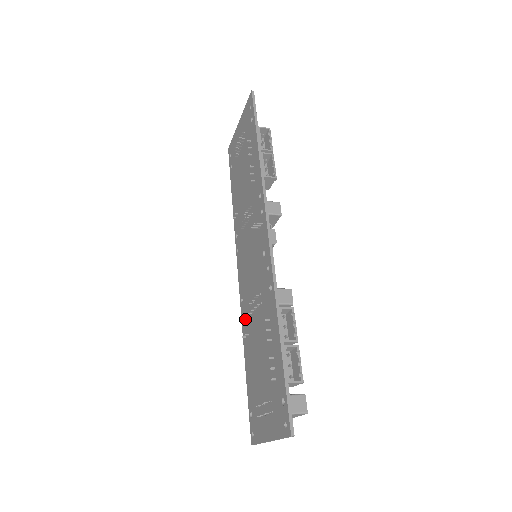
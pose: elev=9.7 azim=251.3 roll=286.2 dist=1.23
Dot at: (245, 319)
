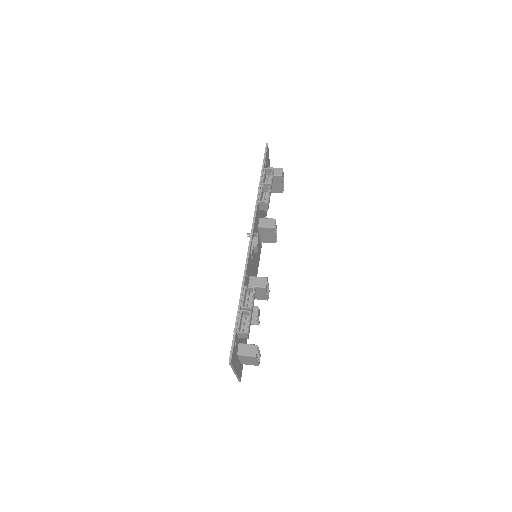
Dot at: occluded
